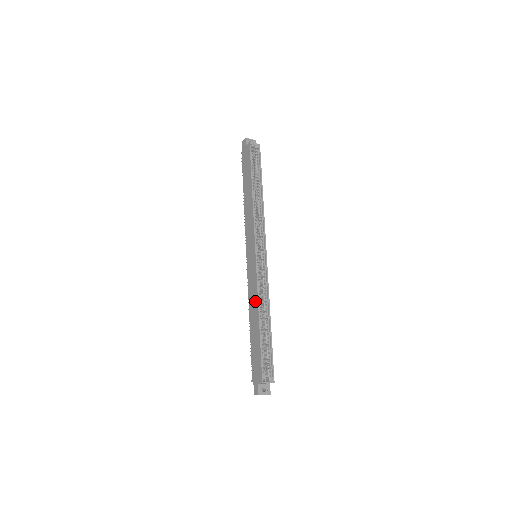
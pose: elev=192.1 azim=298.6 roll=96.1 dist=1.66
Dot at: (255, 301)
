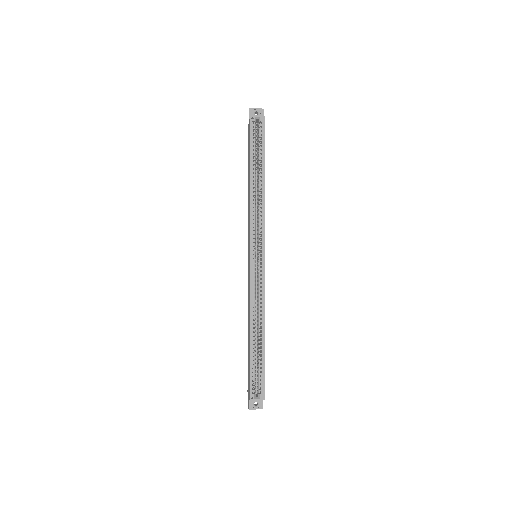
Dot at: (249, 310)
